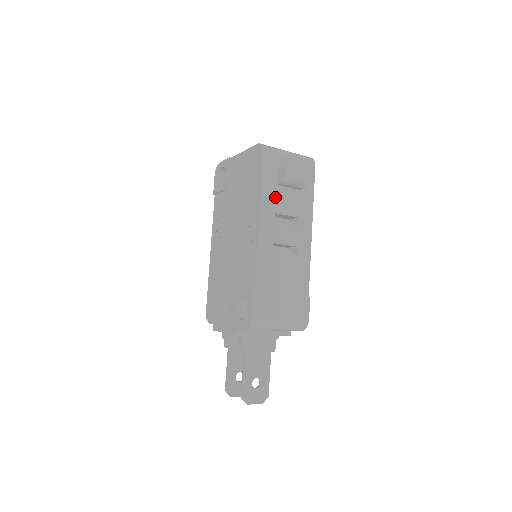
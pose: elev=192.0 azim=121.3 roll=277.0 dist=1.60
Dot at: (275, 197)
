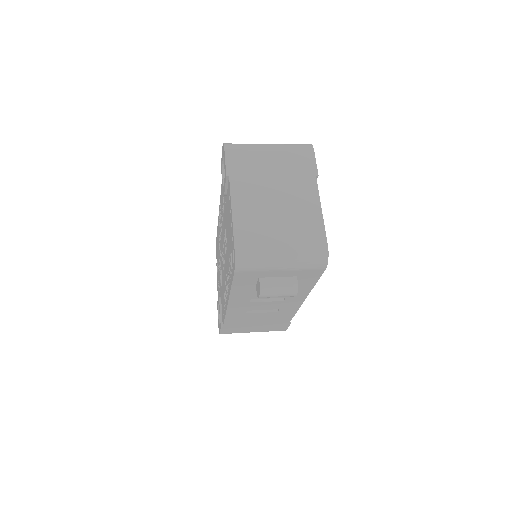
Dot at: (251, 292)
